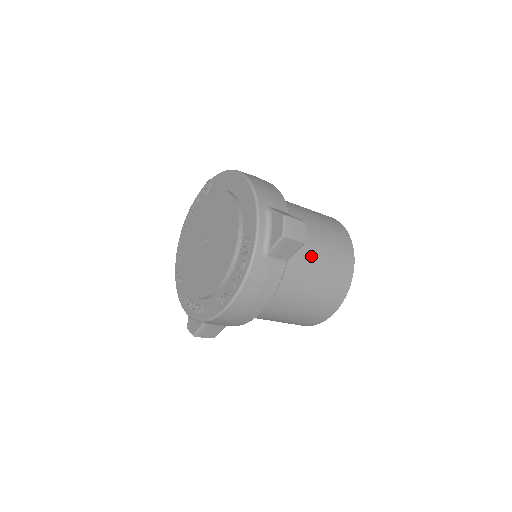
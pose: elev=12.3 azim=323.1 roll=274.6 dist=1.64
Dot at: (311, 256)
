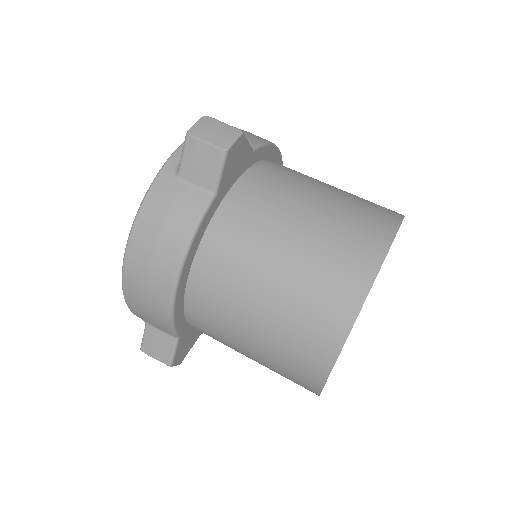
Dot at: (283, 214)
